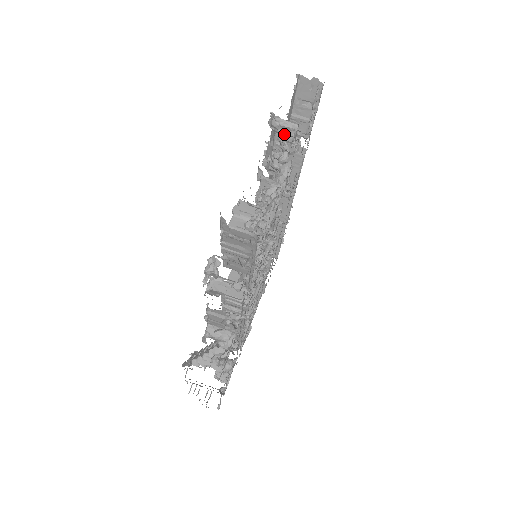
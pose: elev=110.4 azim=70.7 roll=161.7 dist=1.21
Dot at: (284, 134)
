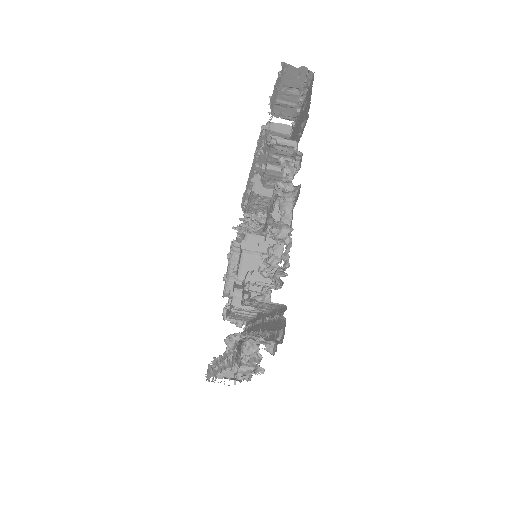
Dot at: (281, 149)
